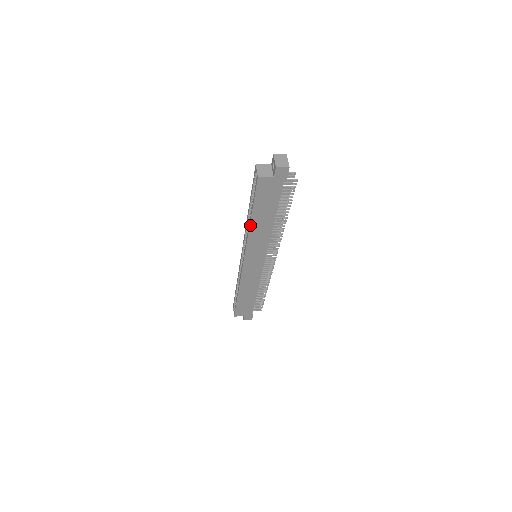
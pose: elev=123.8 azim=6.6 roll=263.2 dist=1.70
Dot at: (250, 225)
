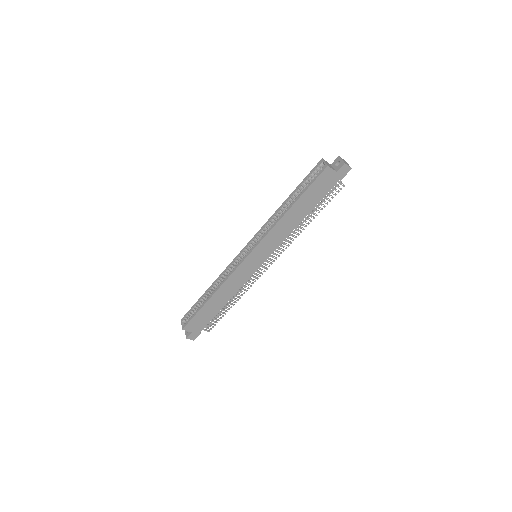
Dot at: (286, 213)
